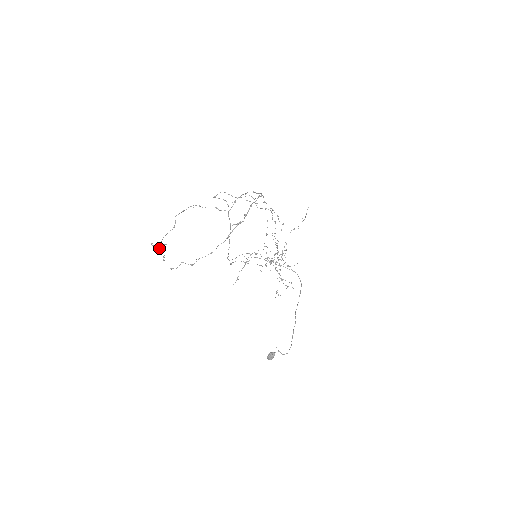
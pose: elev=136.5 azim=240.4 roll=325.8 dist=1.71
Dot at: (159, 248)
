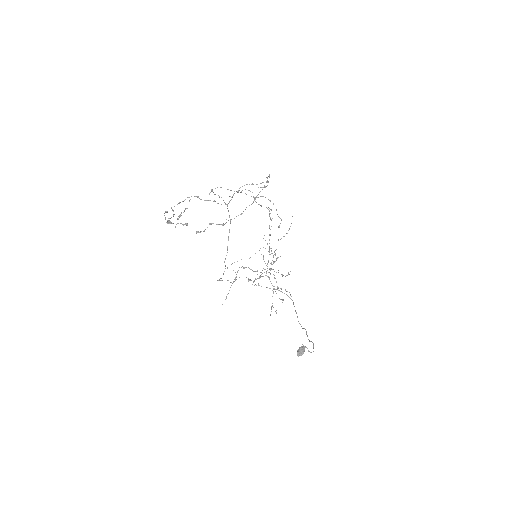
Dot at: (170, 223)
